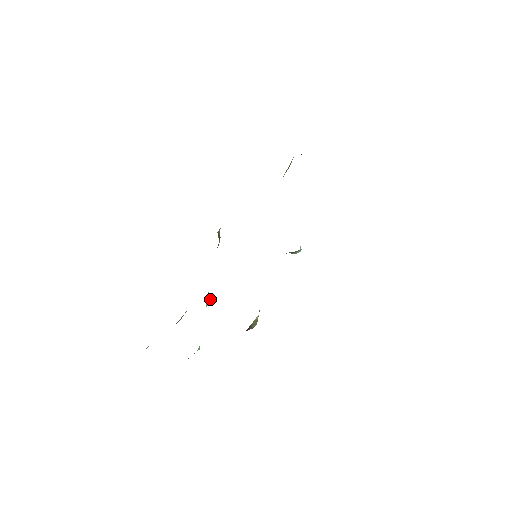
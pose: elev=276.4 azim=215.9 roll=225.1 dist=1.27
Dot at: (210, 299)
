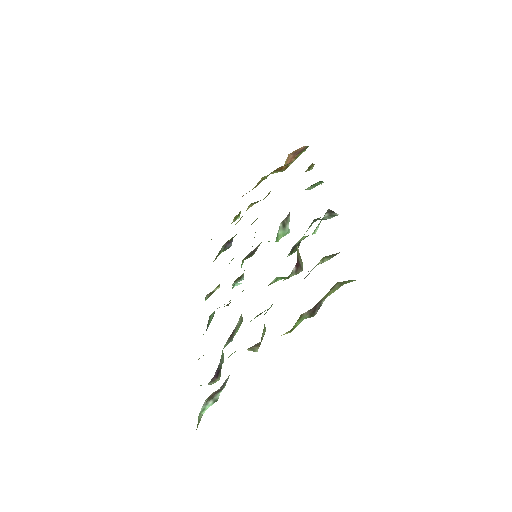
Dot at: occluded
